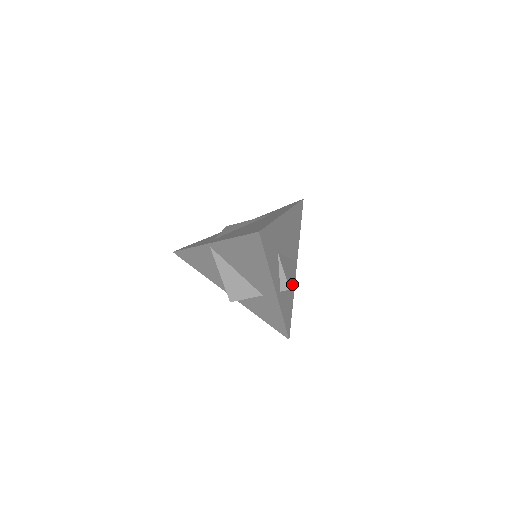
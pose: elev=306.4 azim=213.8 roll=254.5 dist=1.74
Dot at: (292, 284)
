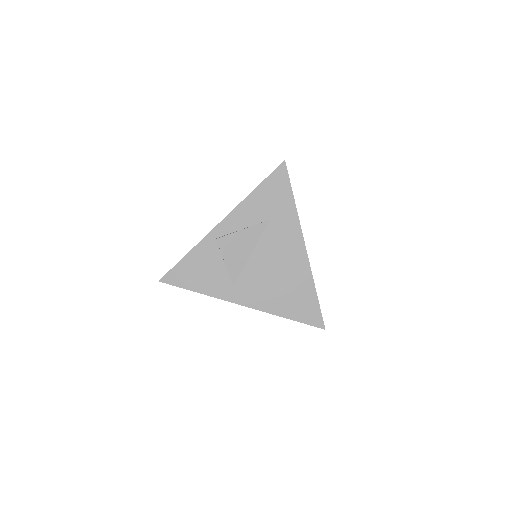
Dot at: occluded
